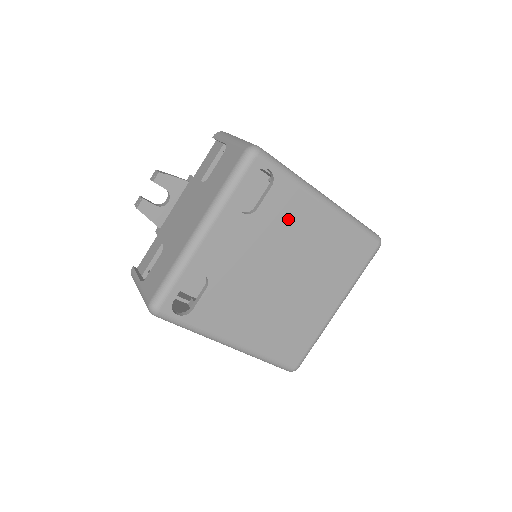
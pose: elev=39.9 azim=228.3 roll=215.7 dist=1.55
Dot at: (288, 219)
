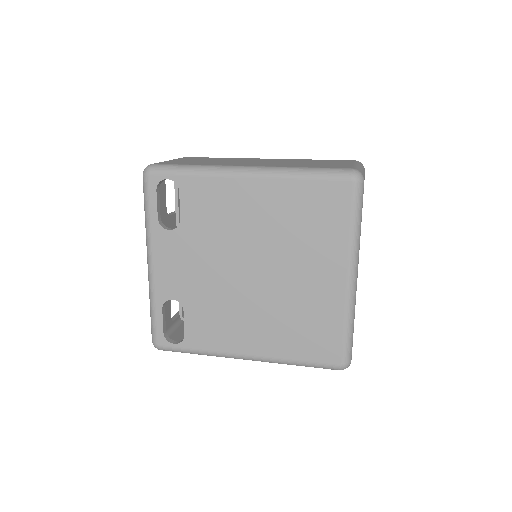
Dot at: (217, 212)
